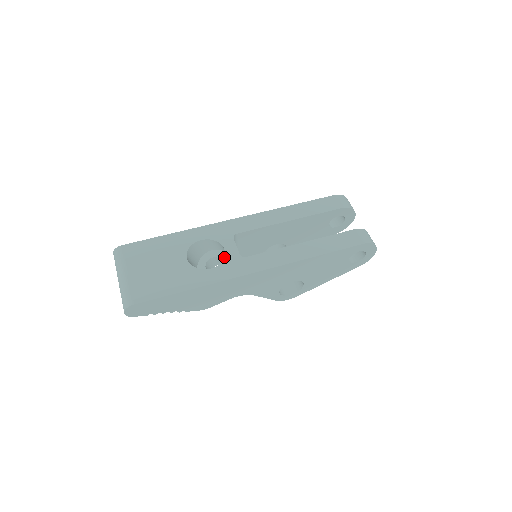
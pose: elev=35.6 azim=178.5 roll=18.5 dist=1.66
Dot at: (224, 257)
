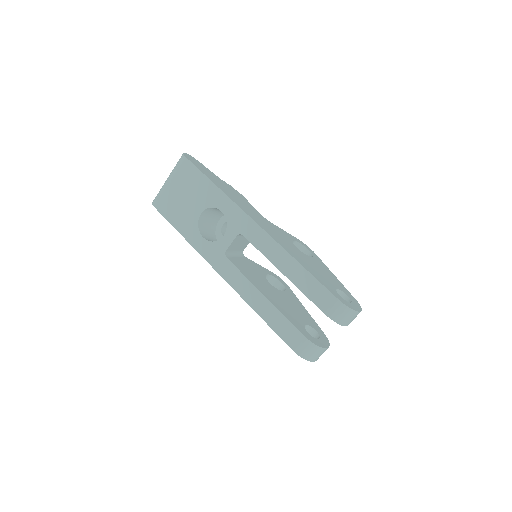
Dot at: occluded
